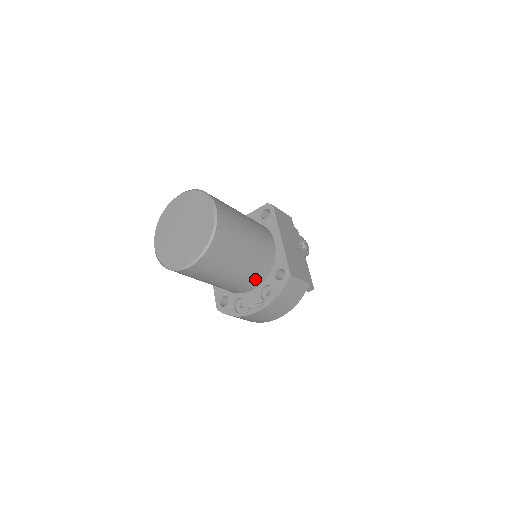
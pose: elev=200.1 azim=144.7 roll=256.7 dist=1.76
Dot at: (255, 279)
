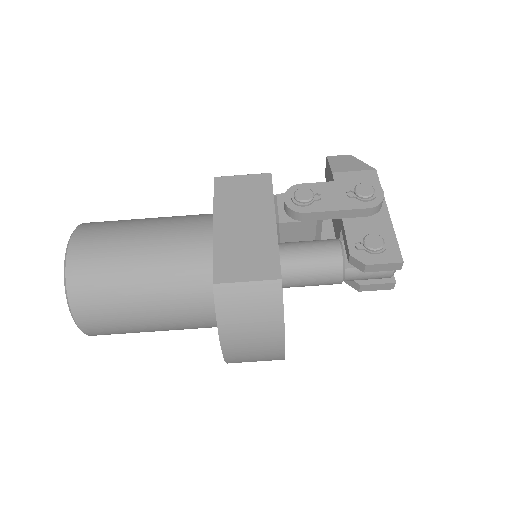
Dot at: (199, 305)
